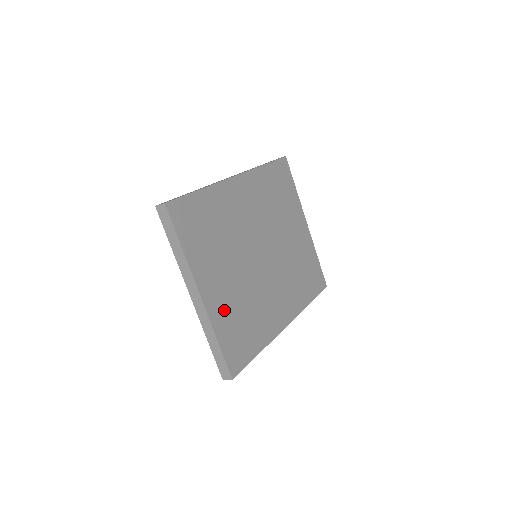
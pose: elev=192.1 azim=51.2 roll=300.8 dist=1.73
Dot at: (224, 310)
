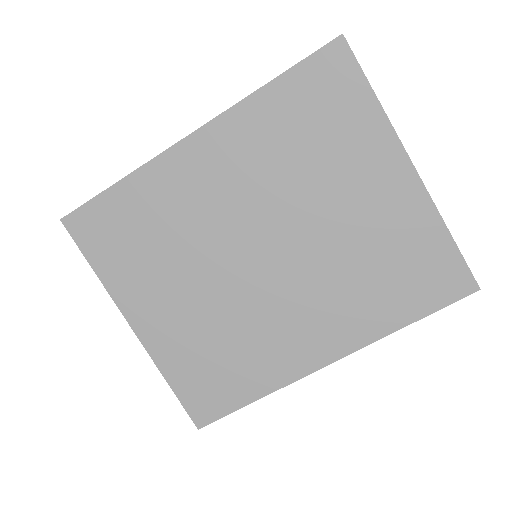
Dot at: (177, 344)
